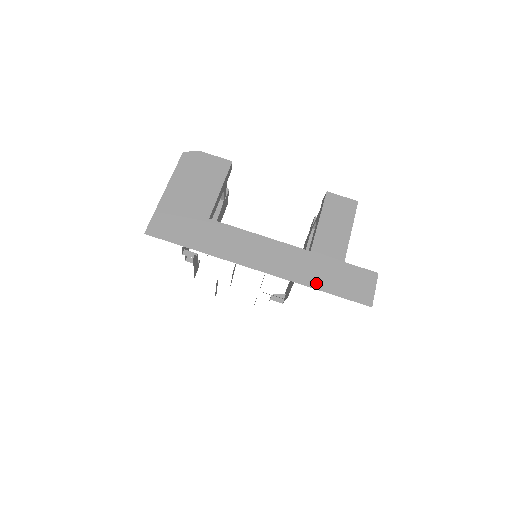
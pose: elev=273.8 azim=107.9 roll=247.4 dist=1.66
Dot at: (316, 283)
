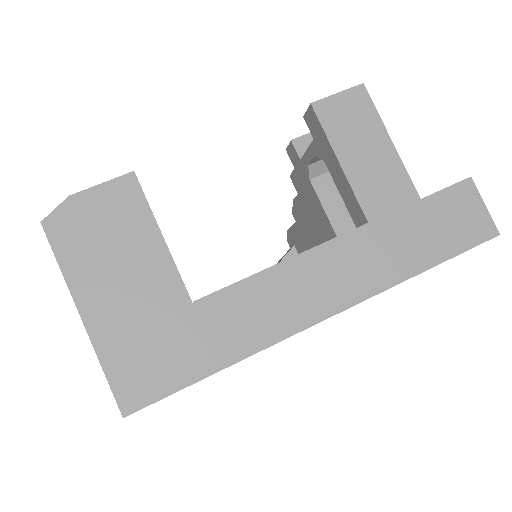
Dot at: (413, 265)
